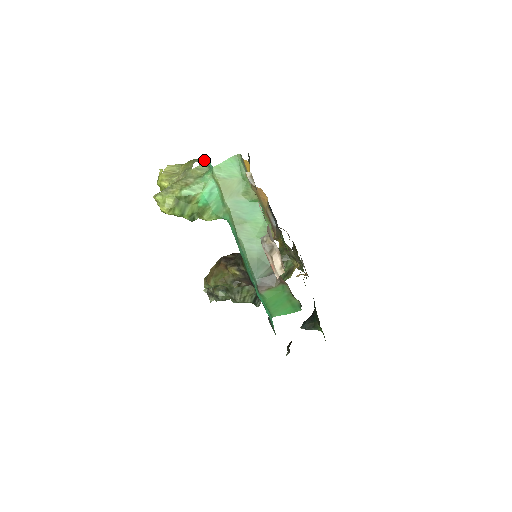
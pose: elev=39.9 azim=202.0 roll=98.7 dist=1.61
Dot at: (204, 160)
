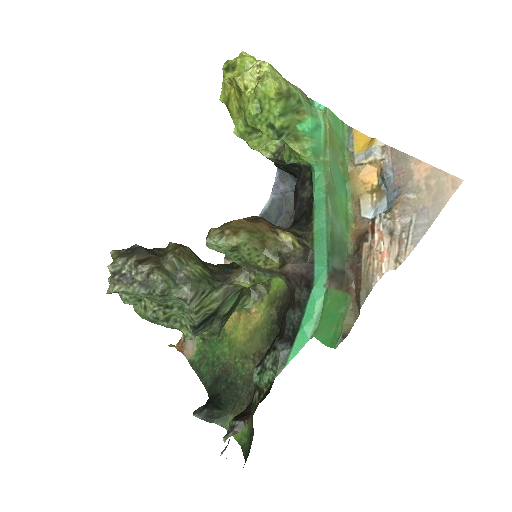
Dot at: (306, 95)
